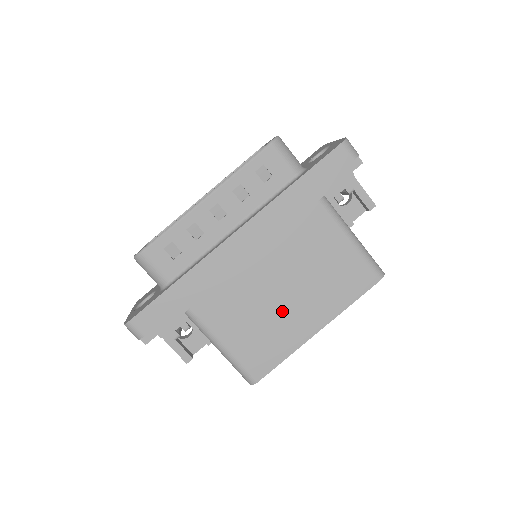
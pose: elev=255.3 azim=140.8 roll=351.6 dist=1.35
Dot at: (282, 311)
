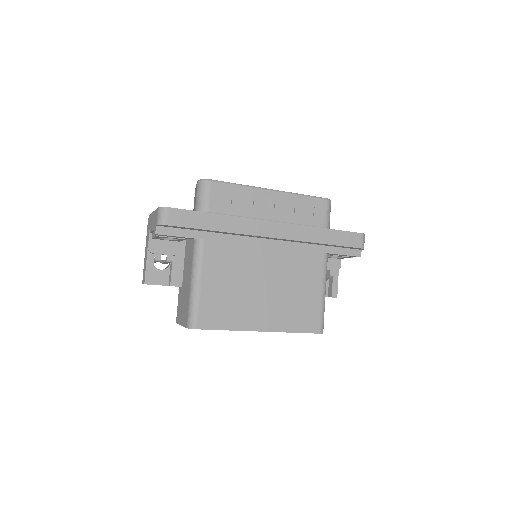
Dot at: (253, 296)
